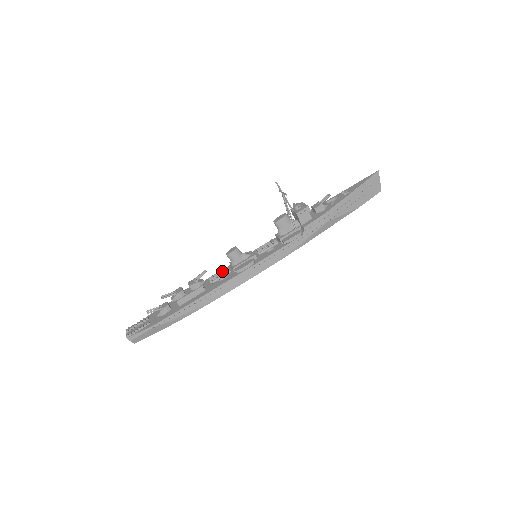
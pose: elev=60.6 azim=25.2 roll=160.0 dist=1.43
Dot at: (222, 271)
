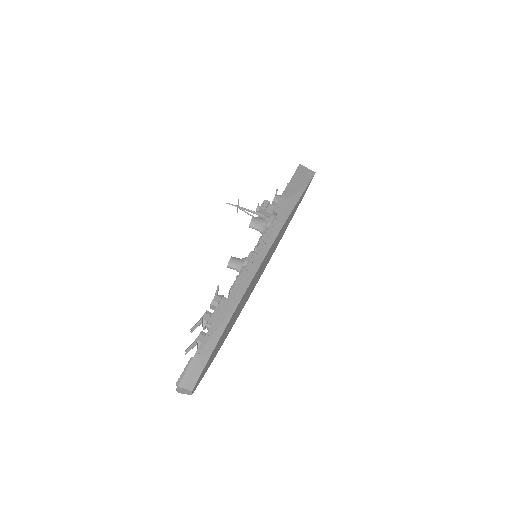
Dot at: occluded
